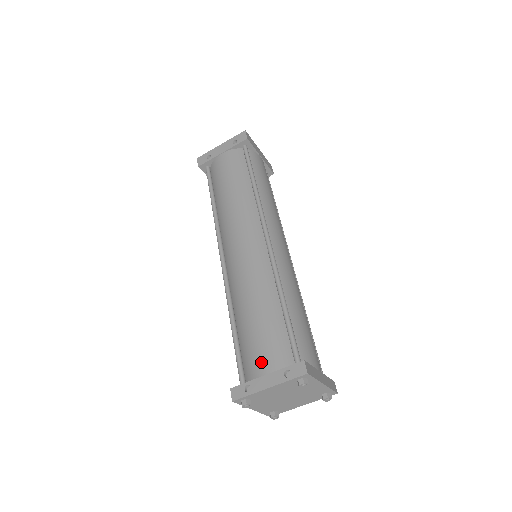
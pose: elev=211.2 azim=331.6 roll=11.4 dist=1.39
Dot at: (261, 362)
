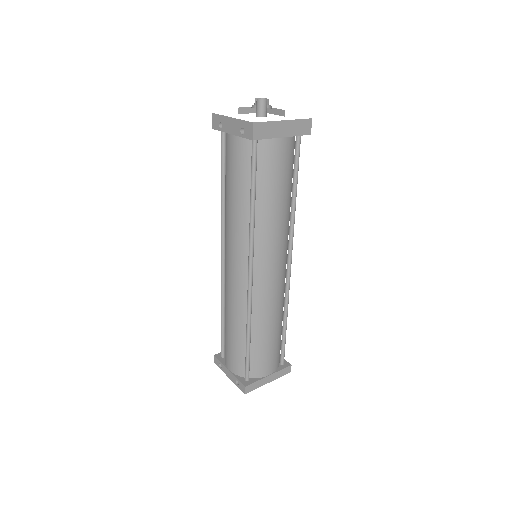
Dot at: (228, 361)
